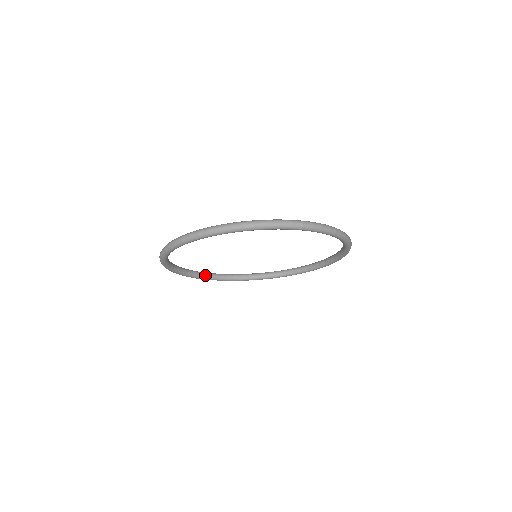
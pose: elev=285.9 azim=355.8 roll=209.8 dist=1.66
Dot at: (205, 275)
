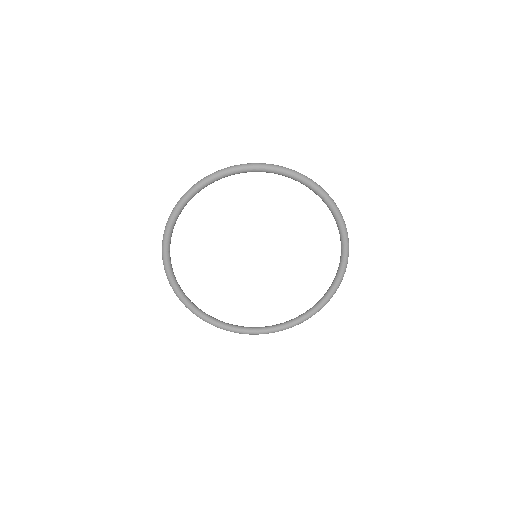
Dot at: (274, 326)
